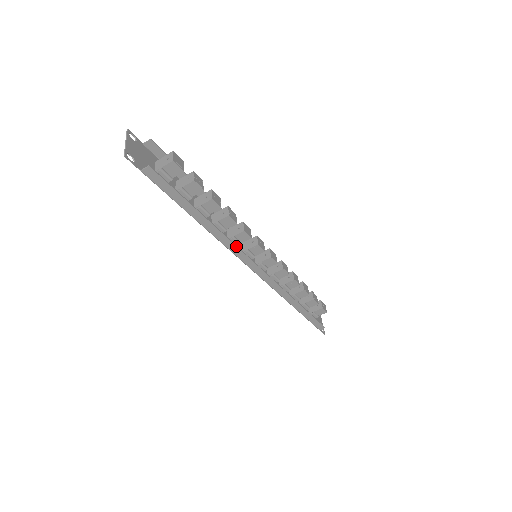
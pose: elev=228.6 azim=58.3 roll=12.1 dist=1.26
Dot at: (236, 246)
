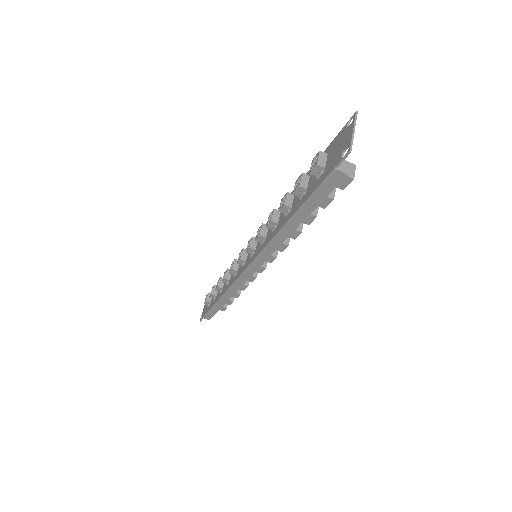
Dot at: (272, 253)
